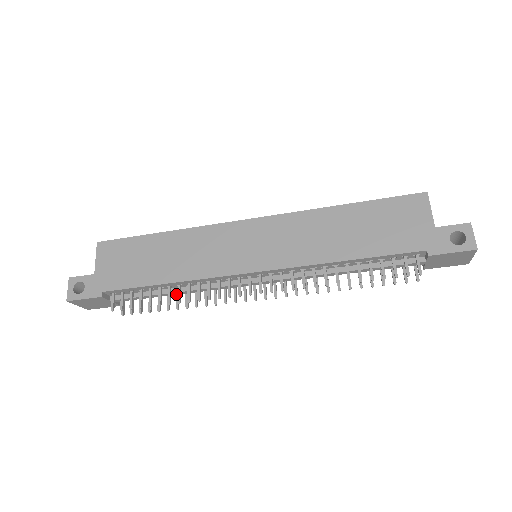
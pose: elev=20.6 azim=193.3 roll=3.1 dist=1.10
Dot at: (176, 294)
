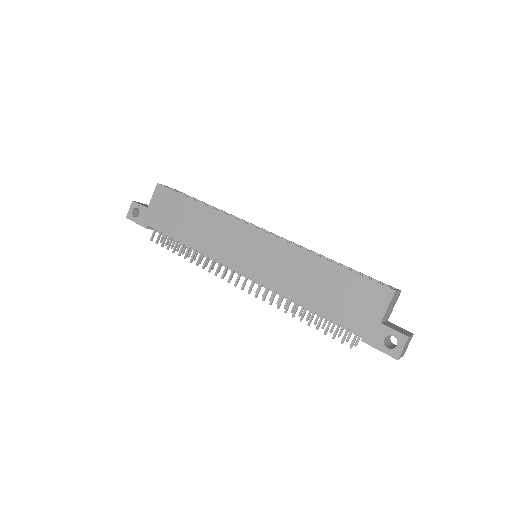
Dot at: occluded
